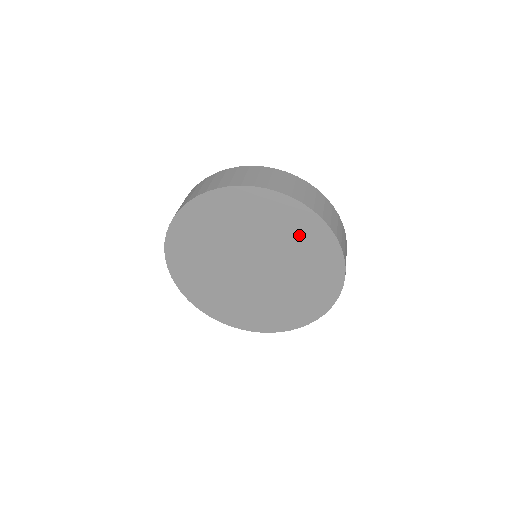
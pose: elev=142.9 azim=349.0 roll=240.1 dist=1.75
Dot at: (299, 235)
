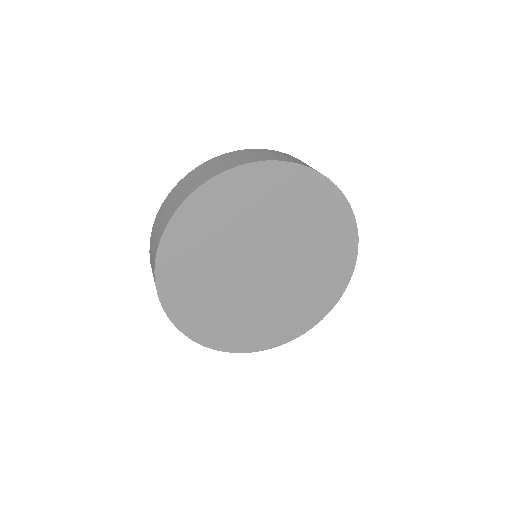
Dot at: (284, 196)
